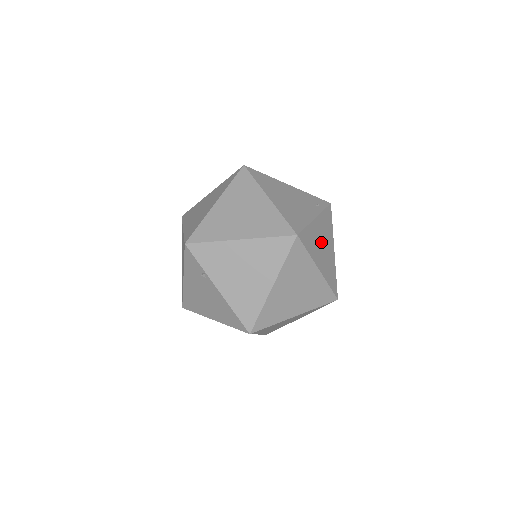
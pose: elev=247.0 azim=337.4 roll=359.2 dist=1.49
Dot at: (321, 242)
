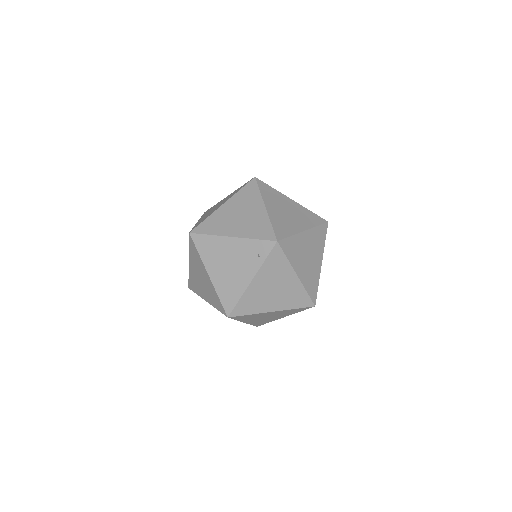
Dot at: (269, 290)
